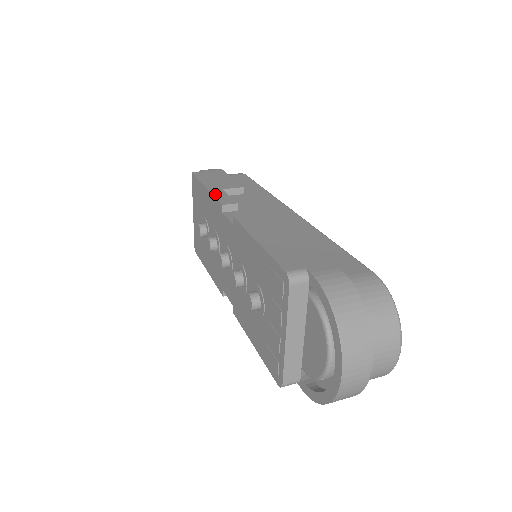
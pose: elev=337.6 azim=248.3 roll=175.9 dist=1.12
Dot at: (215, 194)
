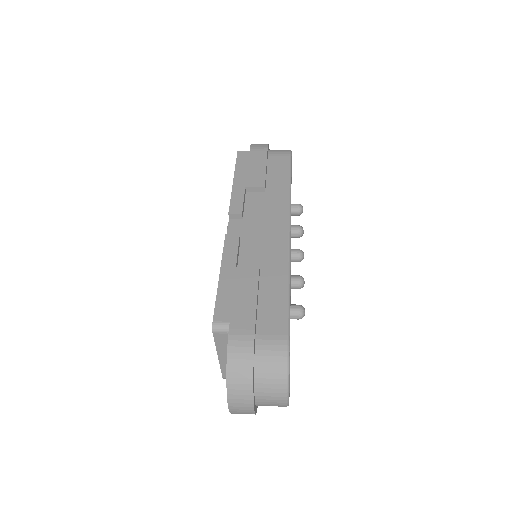
Dot at: (233, 194)
